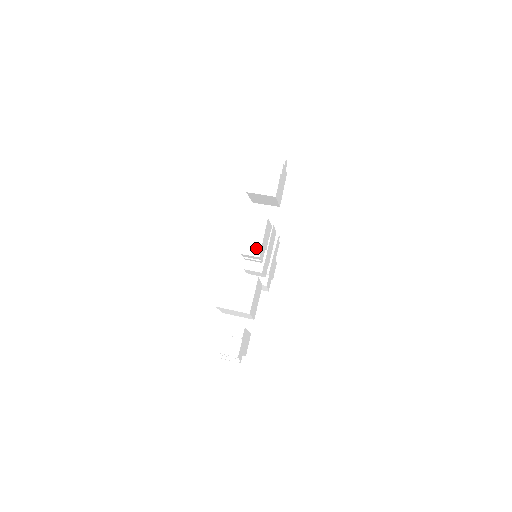
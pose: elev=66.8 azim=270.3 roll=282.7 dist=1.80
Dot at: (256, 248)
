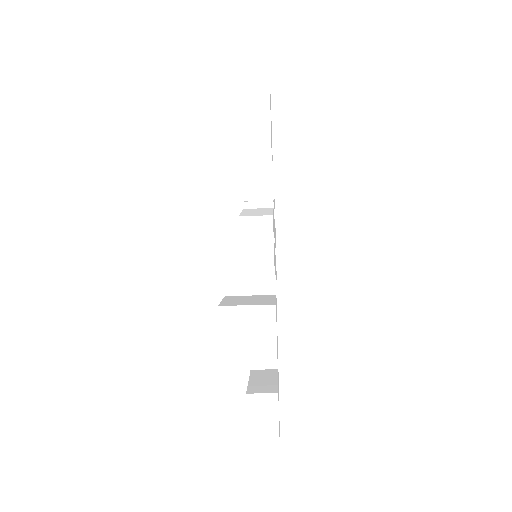
Dot at: (265, 272)
